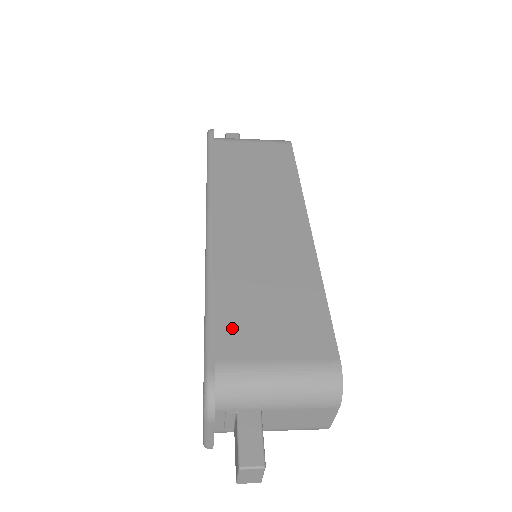
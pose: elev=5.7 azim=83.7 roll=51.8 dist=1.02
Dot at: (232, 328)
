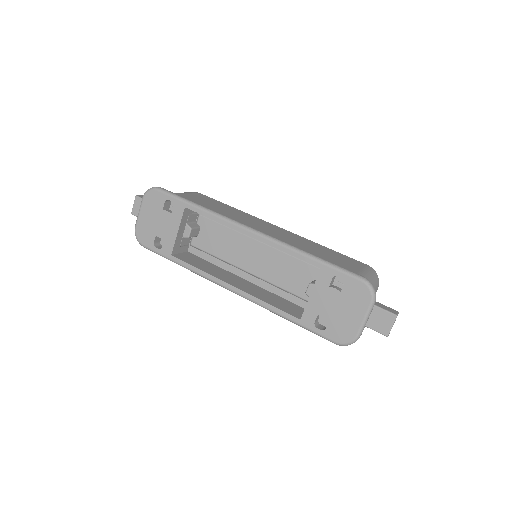
Dot at: occluded
